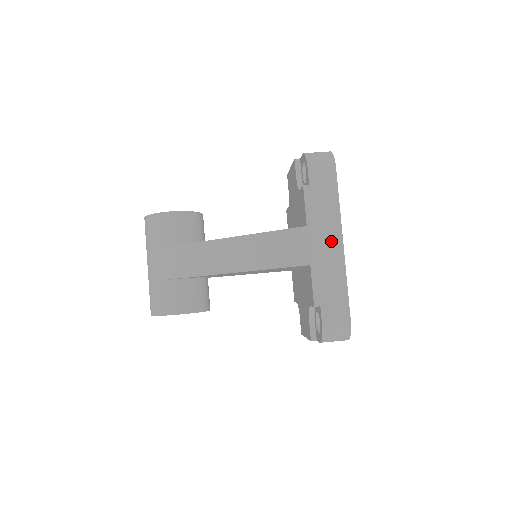
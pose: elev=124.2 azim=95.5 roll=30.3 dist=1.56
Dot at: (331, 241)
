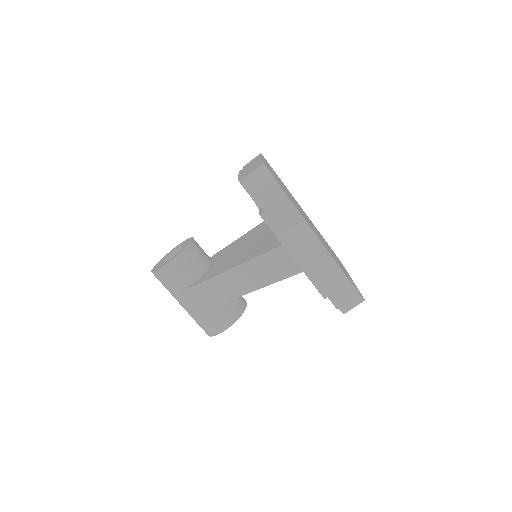
Dot at: (309, 244)
